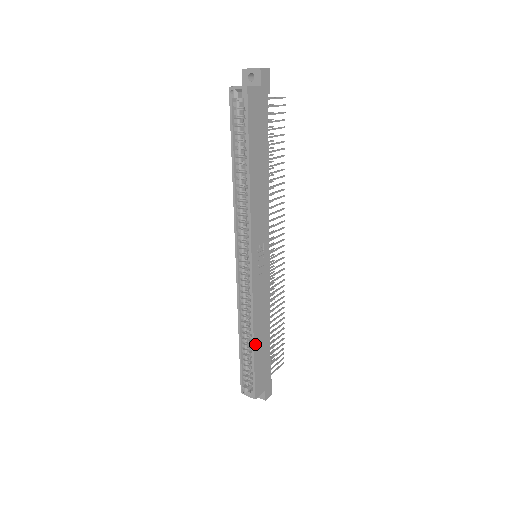
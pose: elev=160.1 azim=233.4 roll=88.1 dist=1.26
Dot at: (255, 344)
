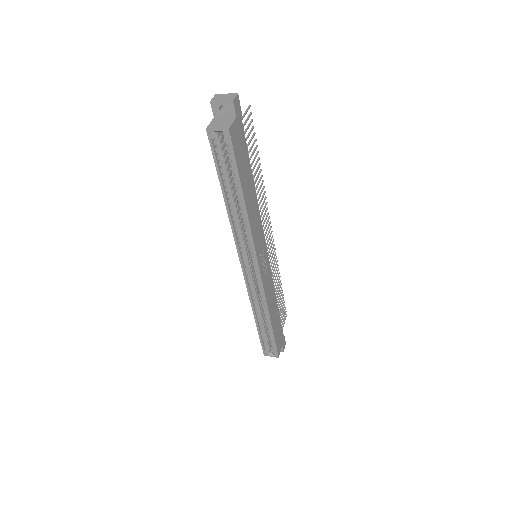
Dot at: (272, 322)
